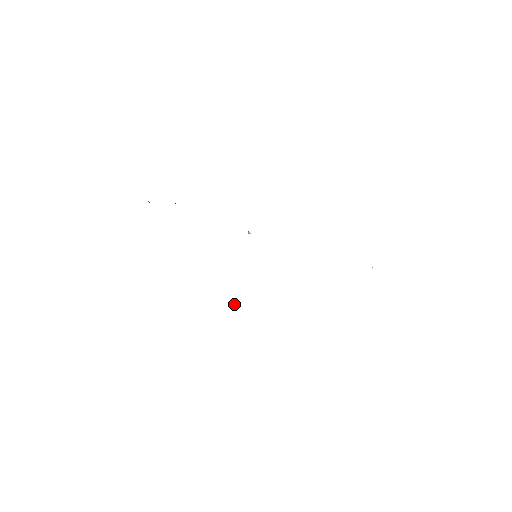
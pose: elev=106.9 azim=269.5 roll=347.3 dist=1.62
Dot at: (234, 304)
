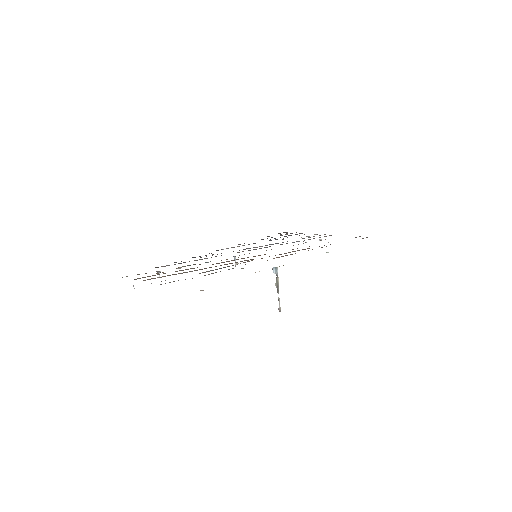
Dot at: (276, 271)
